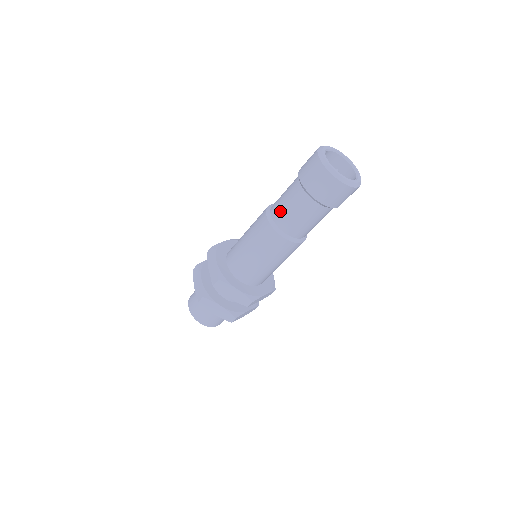
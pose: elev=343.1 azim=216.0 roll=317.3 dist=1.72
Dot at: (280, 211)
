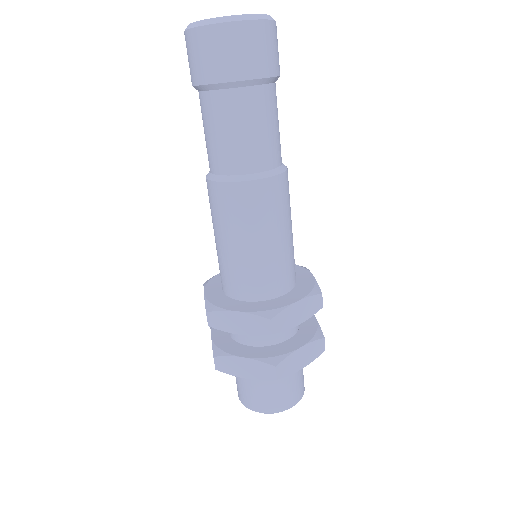
Dot at: (208, 152)
